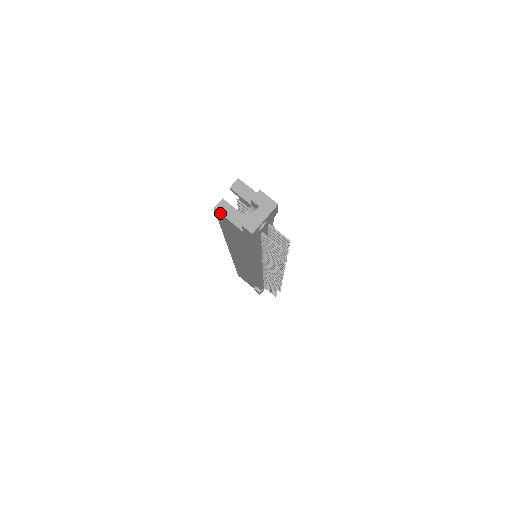
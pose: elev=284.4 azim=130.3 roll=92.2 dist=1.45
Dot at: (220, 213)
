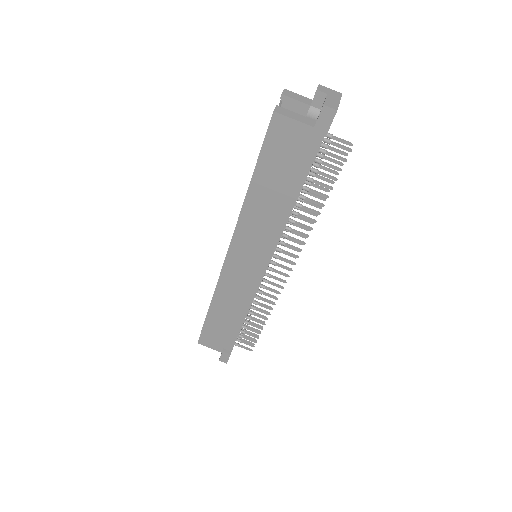
Dot at: (282, 114)
